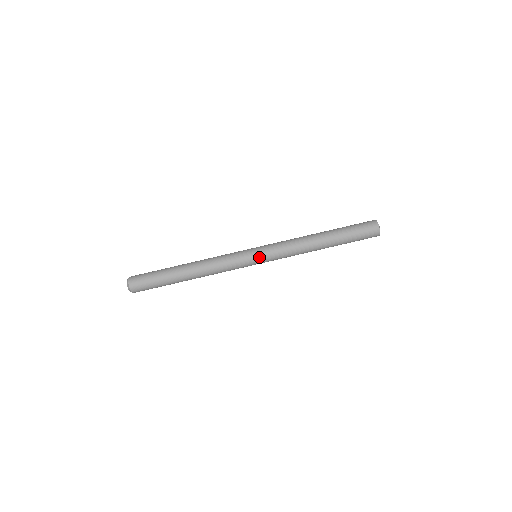
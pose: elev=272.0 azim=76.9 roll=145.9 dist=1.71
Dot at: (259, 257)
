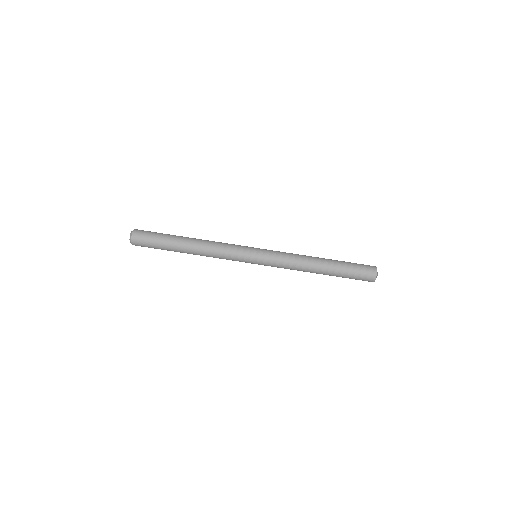
Dot at: (258, 259)
